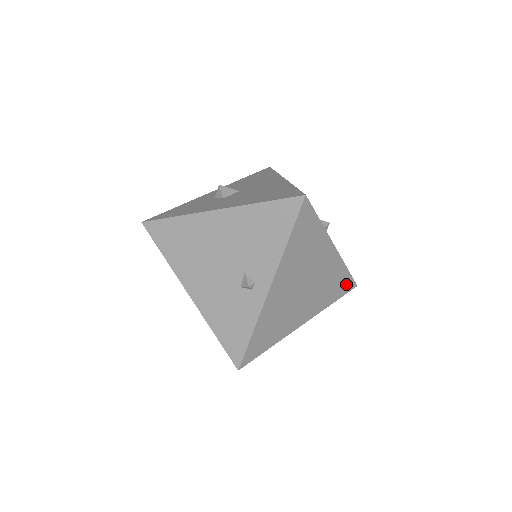
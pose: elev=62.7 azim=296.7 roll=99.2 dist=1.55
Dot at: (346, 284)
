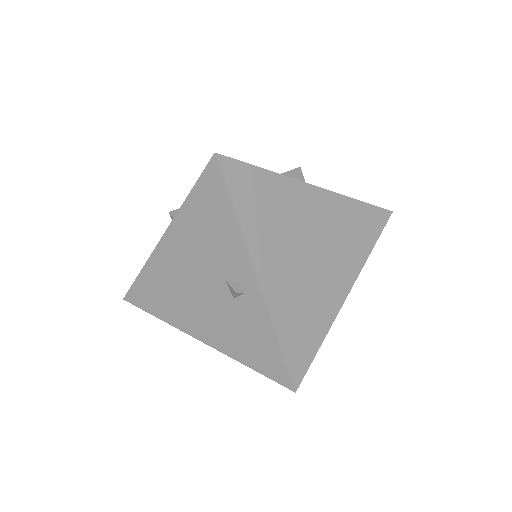
Dot at: (373, 218)
